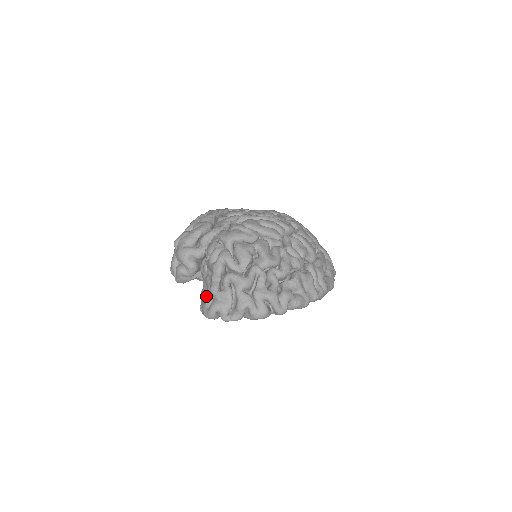
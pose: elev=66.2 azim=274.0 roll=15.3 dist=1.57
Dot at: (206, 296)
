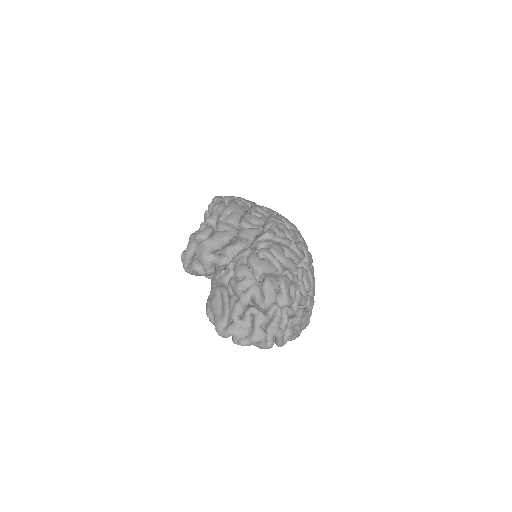
Dot at: (221, 311)
